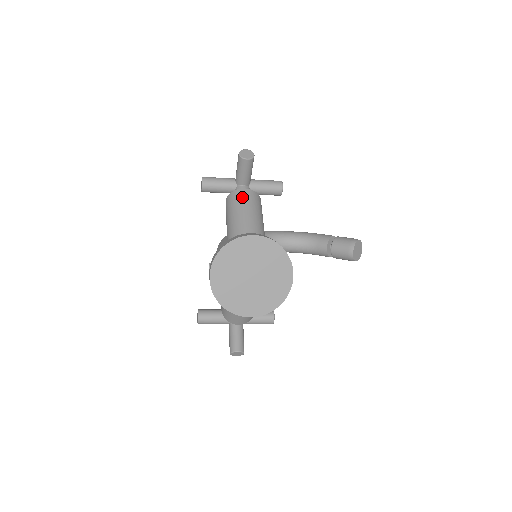
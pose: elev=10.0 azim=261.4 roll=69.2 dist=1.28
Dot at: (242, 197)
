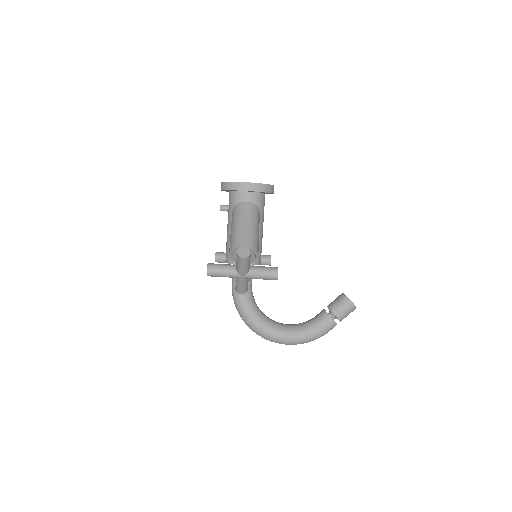
Dot at: occluded
